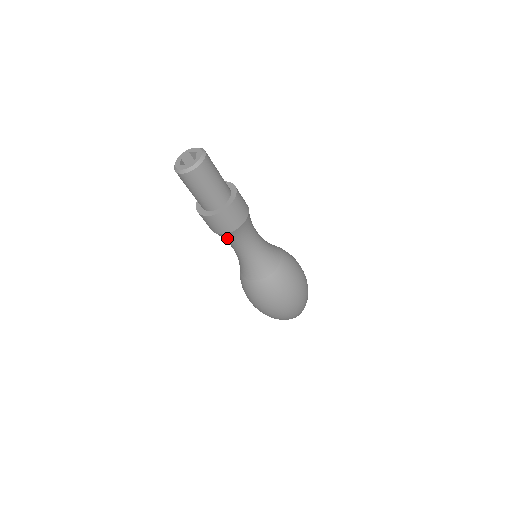
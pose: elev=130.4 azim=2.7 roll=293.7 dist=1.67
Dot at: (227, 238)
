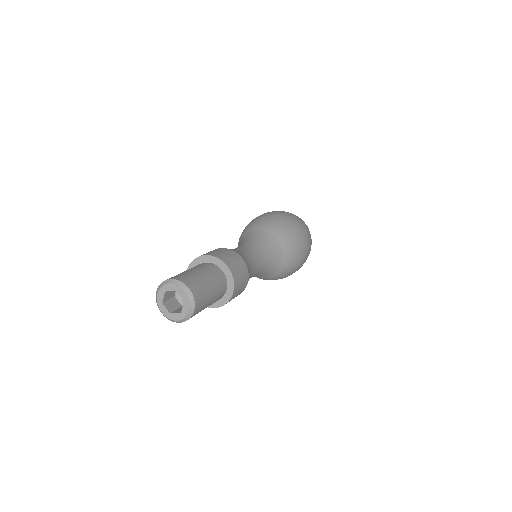
Dot at: occluded
